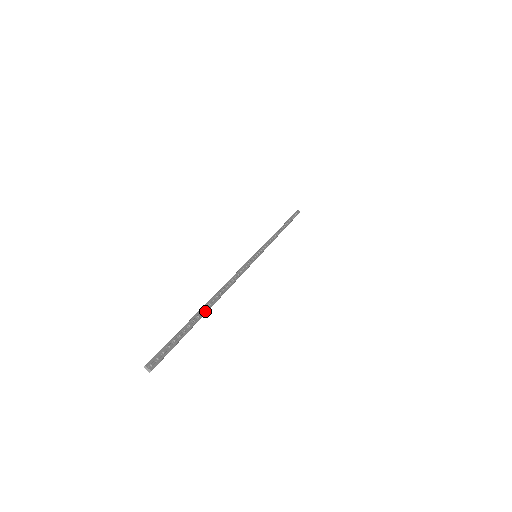
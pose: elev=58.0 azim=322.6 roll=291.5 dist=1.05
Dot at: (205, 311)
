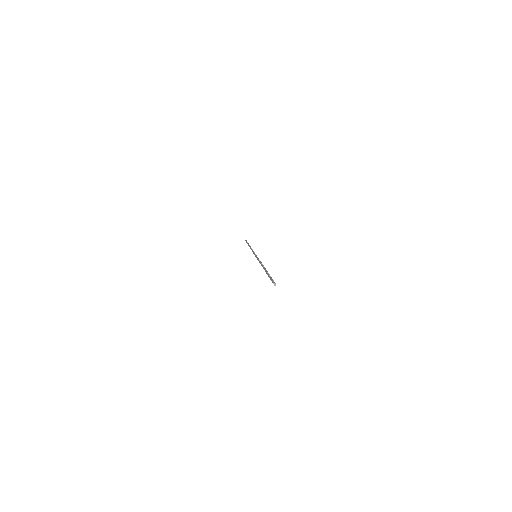
Dot at: (267, 271)
